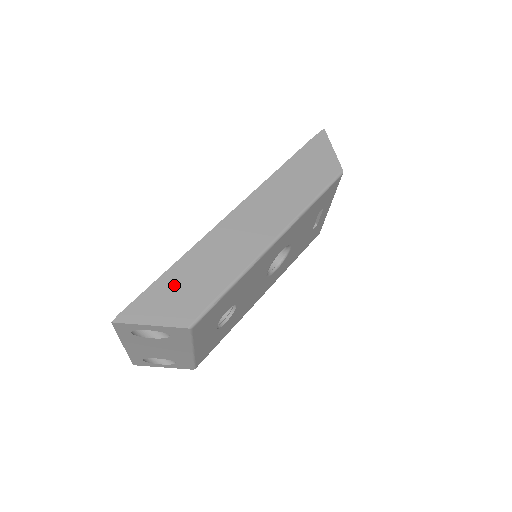
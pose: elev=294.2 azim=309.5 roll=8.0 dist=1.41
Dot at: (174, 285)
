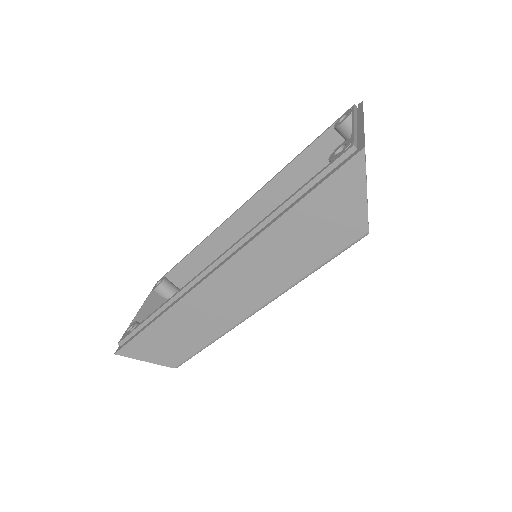
Dot at: (158, 337)
